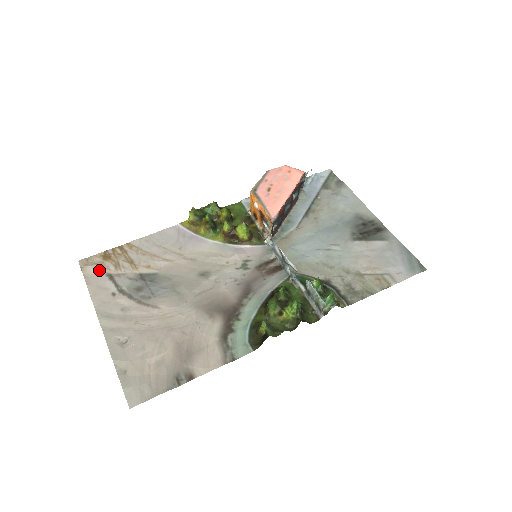
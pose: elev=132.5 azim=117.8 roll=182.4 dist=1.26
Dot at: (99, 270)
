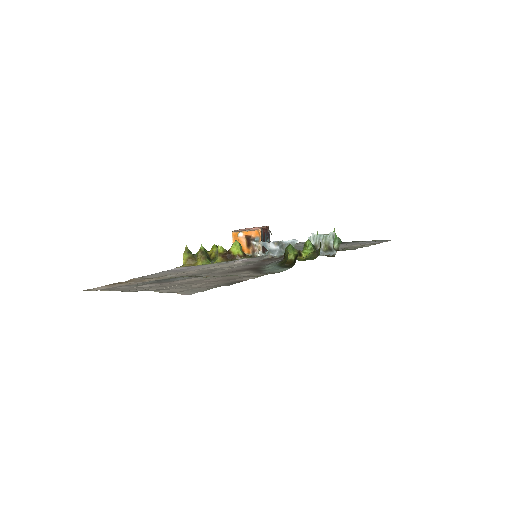
Dot at: (108, 287)
